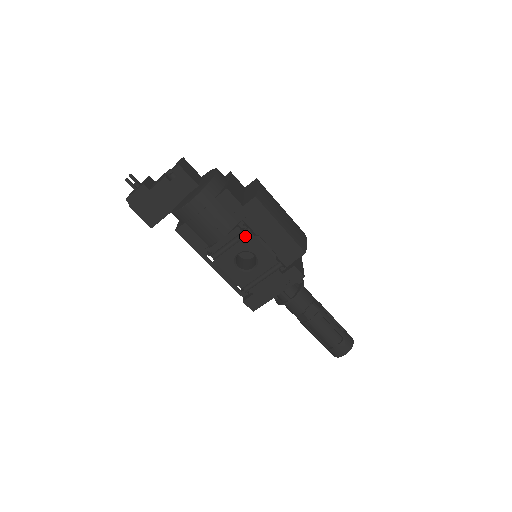
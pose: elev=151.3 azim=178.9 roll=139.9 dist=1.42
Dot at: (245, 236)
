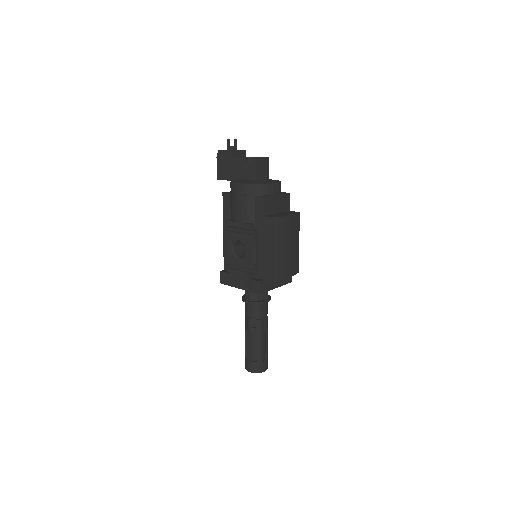
Dot at: (249, 234)
